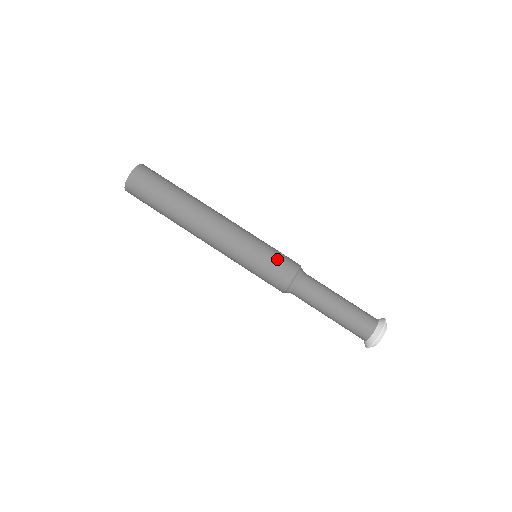
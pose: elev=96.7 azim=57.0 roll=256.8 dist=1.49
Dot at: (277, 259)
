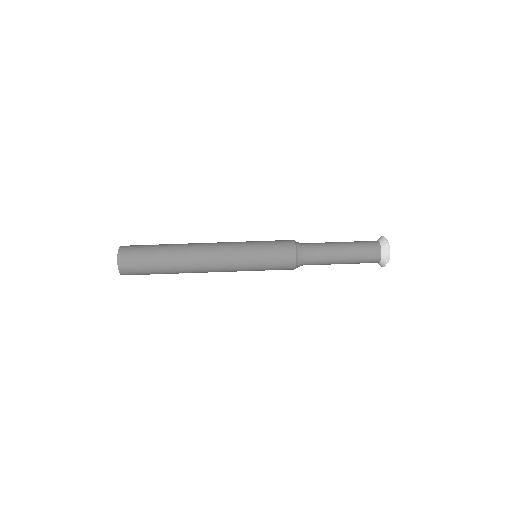
Dot at: (273, 241)
